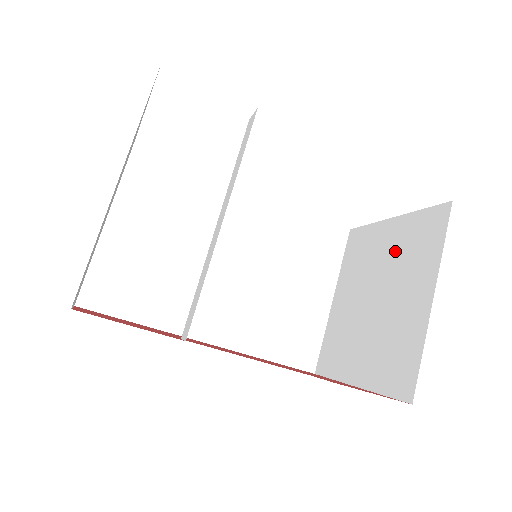
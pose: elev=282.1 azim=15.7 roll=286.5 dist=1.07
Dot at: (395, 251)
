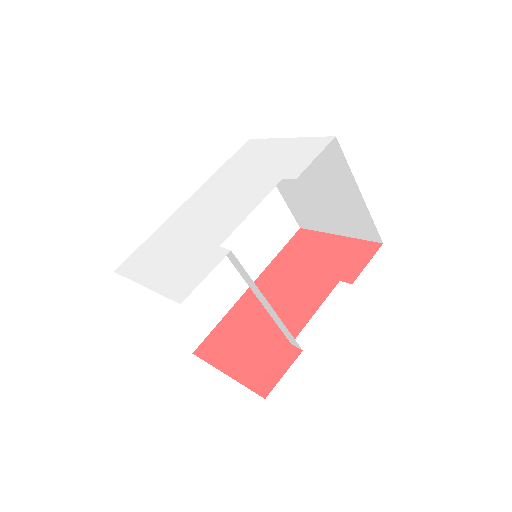
Dot at: occluded
